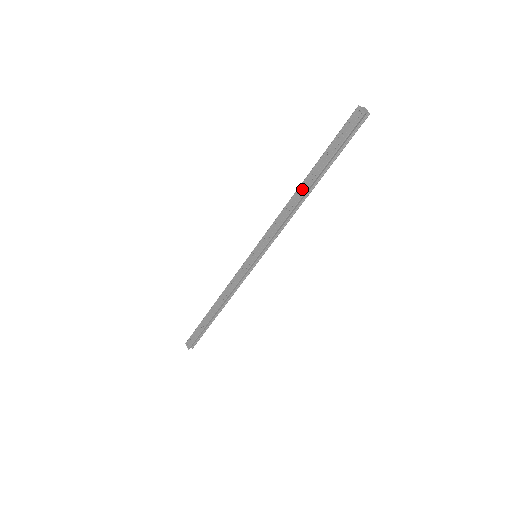
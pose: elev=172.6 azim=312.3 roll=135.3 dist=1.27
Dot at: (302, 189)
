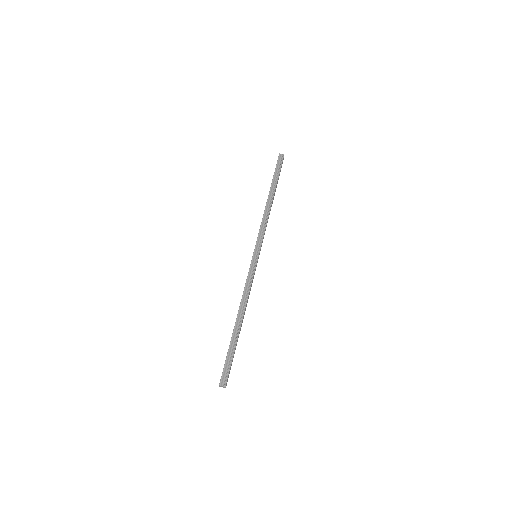
Dot at: (236, 319)
